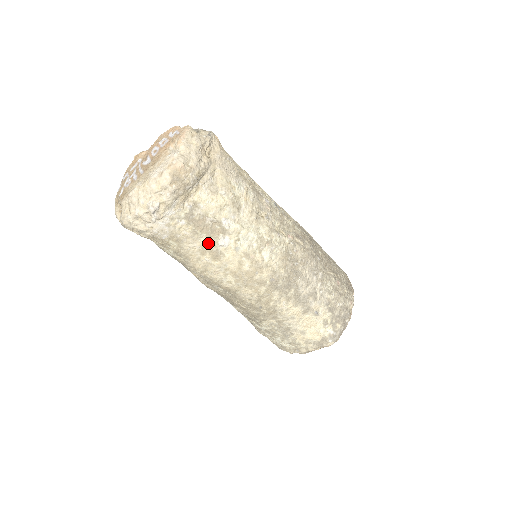
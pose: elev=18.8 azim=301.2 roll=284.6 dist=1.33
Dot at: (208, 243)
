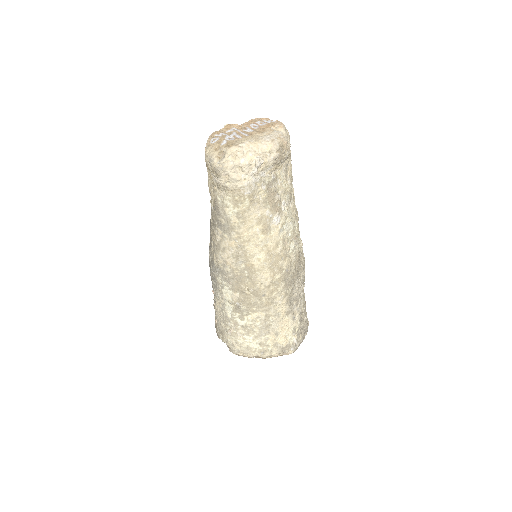
Dot at: (267, 215)
